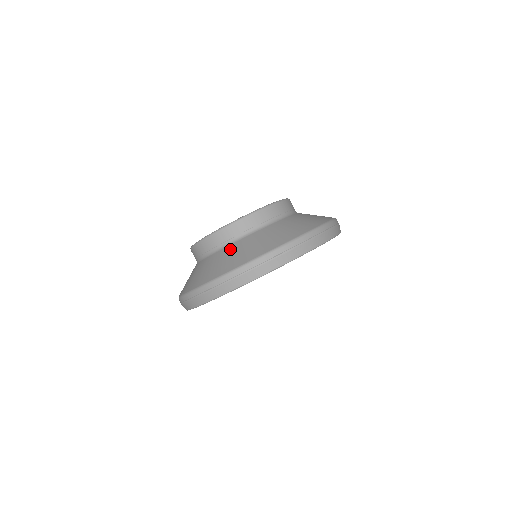
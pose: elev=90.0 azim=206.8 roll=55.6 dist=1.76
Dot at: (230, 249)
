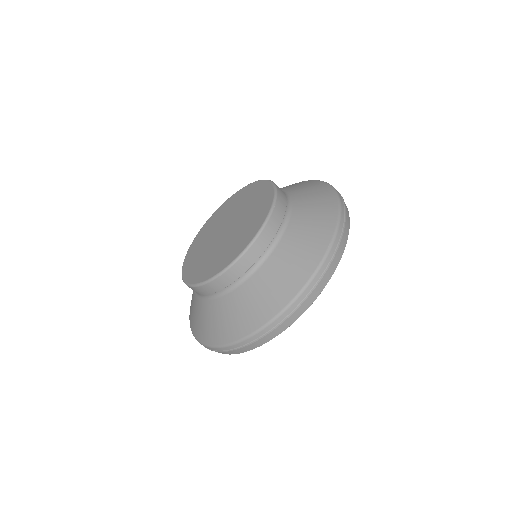
Dot at: (193, 297)
